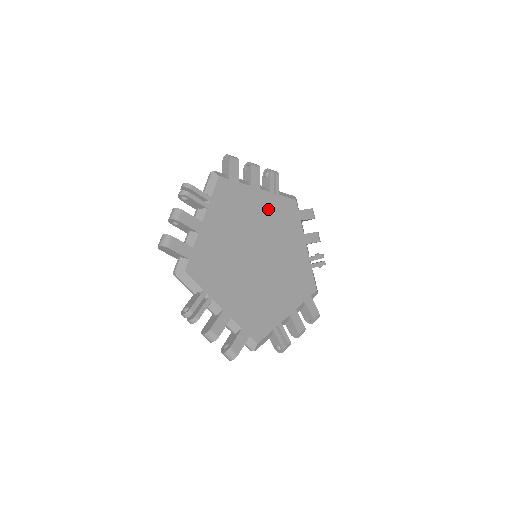
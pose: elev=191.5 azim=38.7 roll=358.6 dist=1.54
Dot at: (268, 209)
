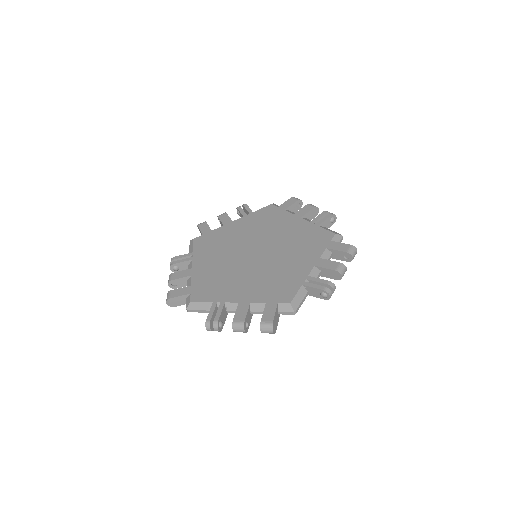
Dot at: (247, 225)
